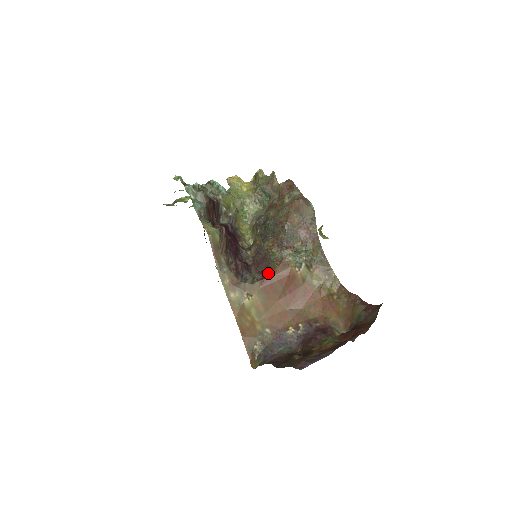
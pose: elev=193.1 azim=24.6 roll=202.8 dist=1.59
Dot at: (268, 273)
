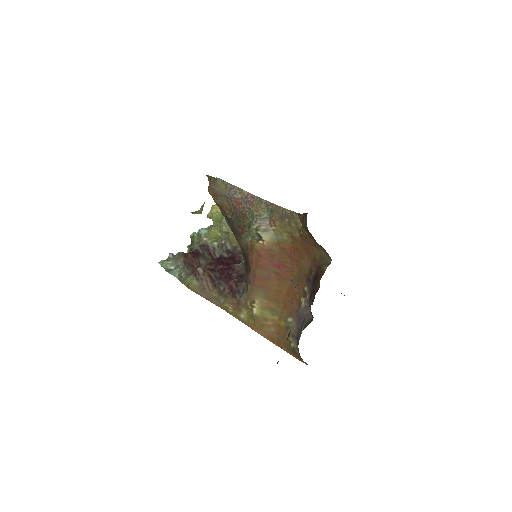
Dot at: (249, 269)
